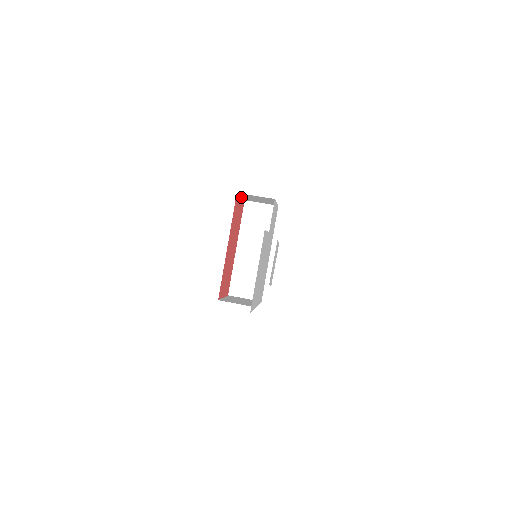
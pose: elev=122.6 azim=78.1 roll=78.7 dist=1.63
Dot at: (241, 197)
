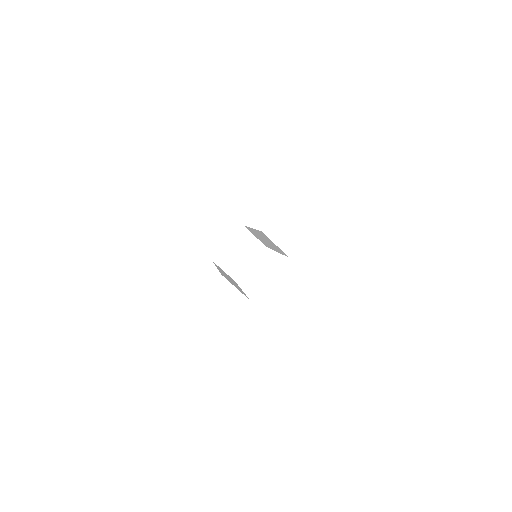
Dot at: occluded
